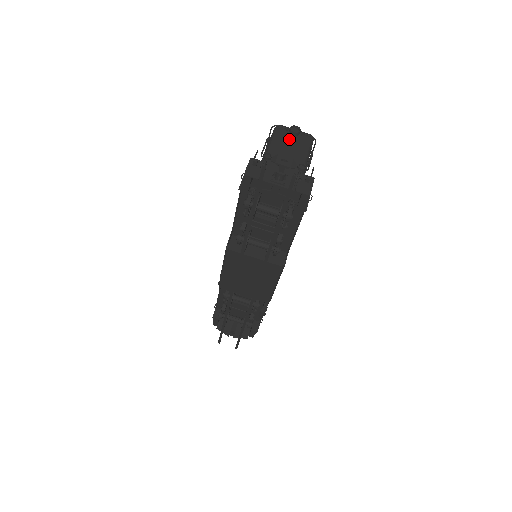
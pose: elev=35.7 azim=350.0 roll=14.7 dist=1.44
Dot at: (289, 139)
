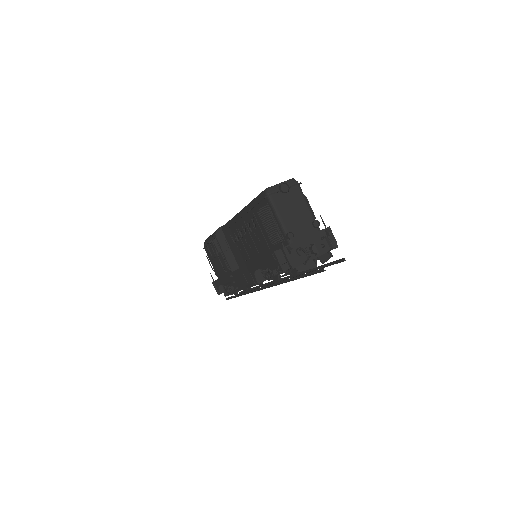
Dot at: (287, 201)
